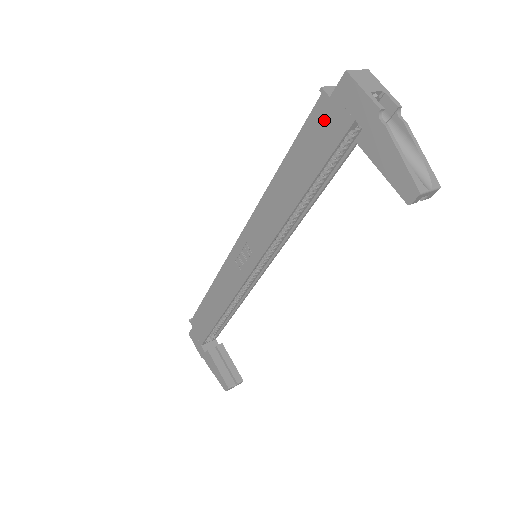
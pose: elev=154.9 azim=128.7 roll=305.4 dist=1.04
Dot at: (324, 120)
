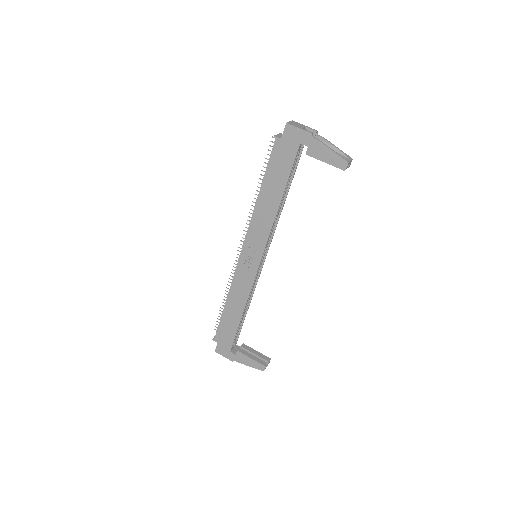
Dot at: (282, 151)
